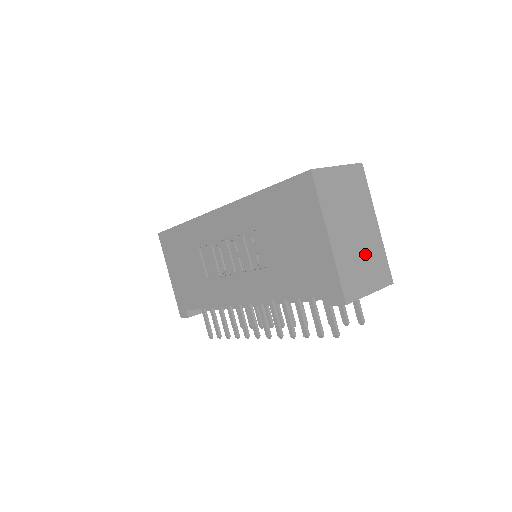
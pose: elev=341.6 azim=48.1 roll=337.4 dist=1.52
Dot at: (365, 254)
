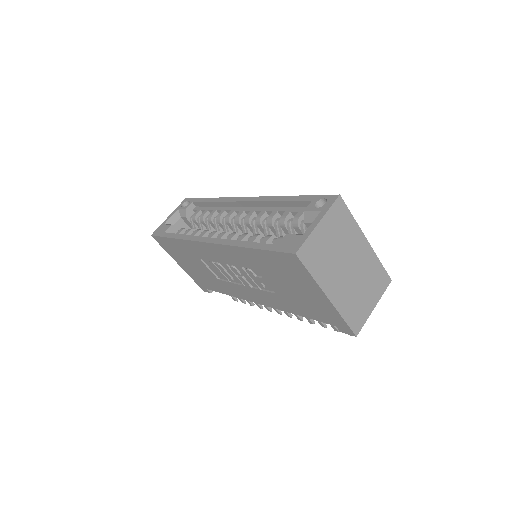
Dot at: (362, 280)
